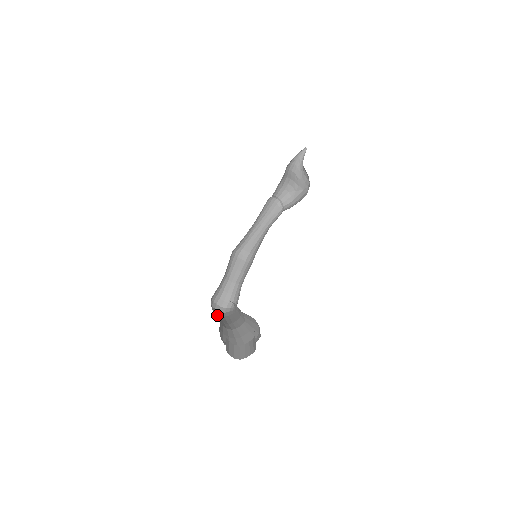
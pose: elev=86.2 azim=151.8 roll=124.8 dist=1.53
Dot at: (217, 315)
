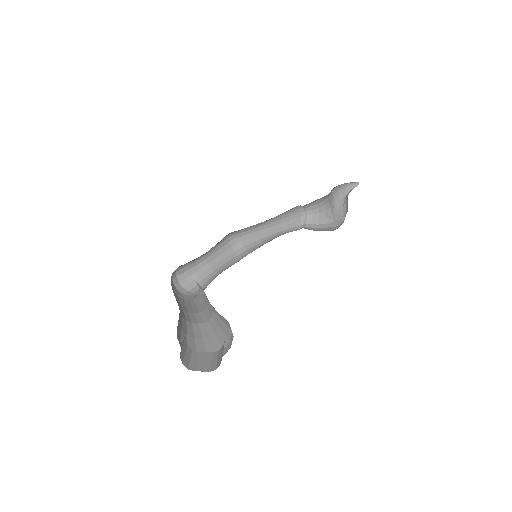
Dot at: occluded
